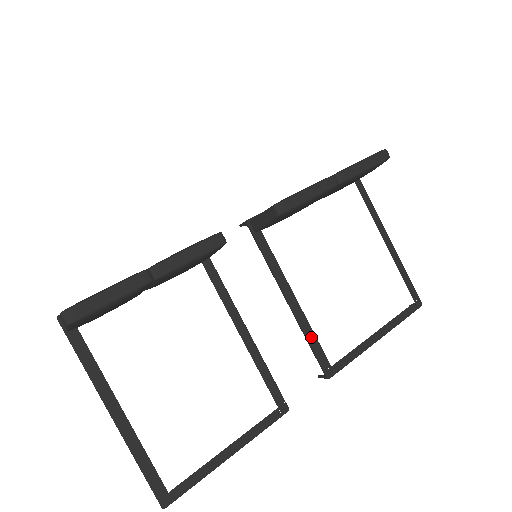
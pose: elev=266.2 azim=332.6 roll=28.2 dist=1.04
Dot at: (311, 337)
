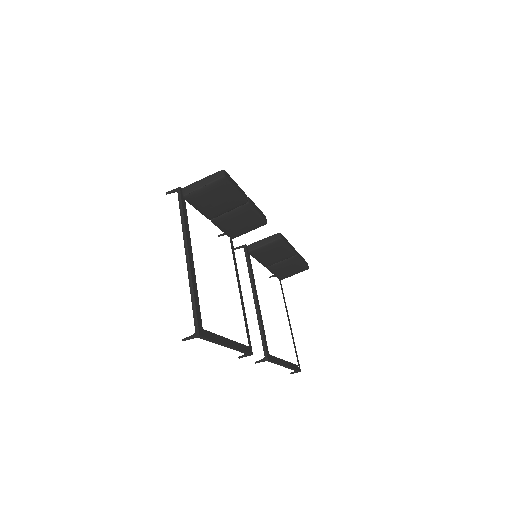
Dot at: (263, 328)
